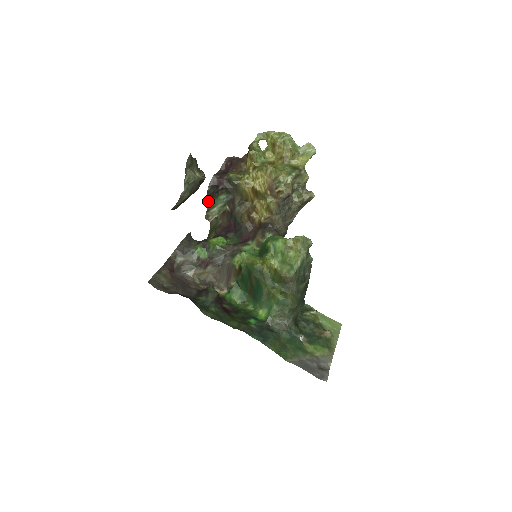
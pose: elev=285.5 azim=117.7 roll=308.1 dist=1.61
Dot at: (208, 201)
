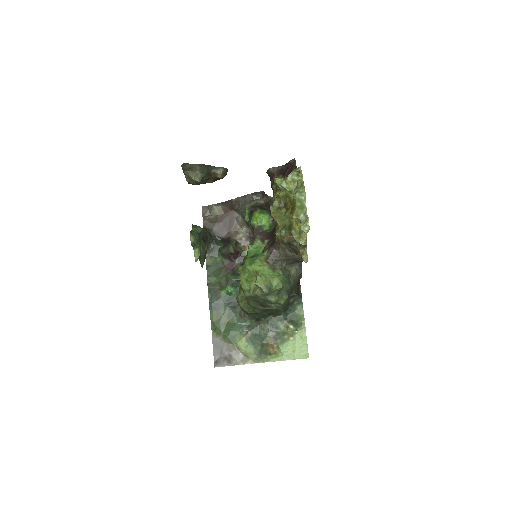
Dot at: occluded
